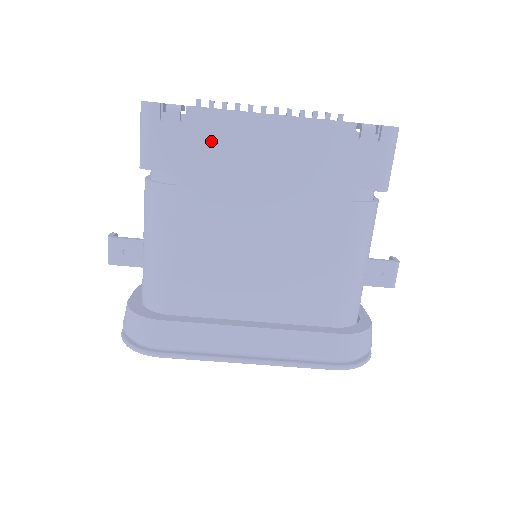
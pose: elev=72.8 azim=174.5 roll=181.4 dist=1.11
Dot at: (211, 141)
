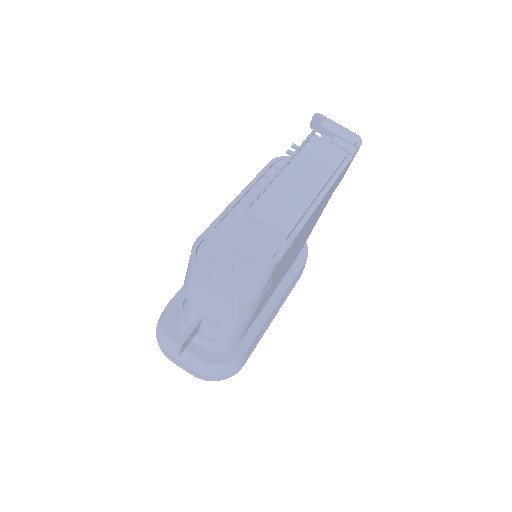
Dot at: (295, 242)
